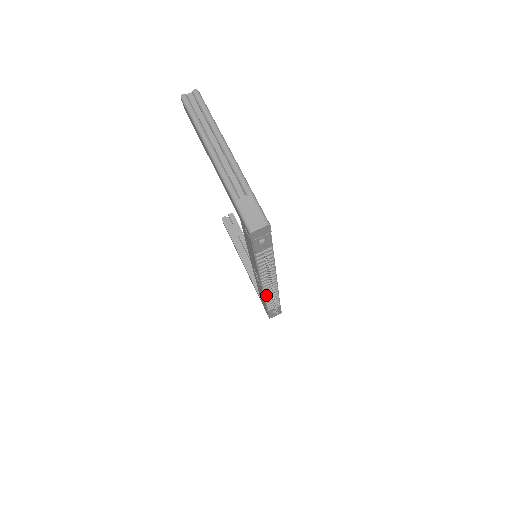
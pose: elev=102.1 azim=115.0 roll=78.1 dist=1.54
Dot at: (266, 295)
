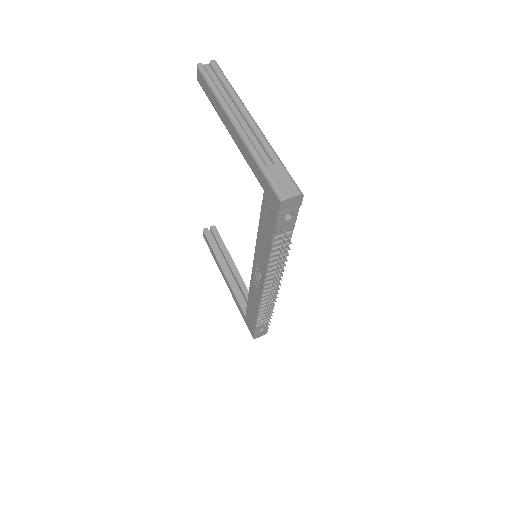
Dot at: (262, 302)
